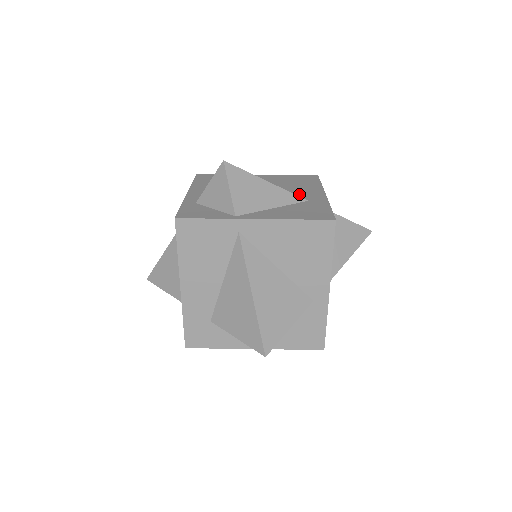
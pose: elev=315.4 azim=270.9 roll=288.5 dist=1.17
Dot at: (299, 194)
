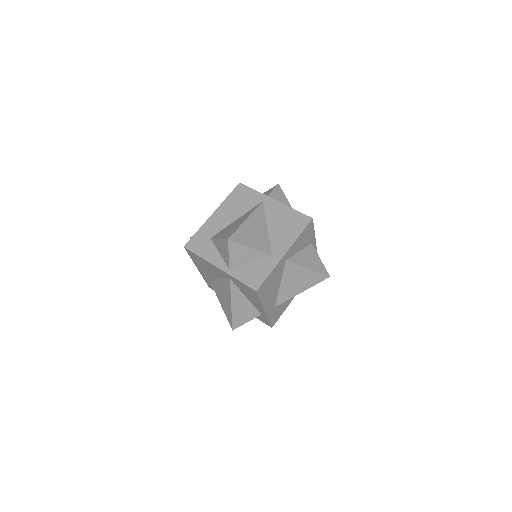
Dot at: occluded
